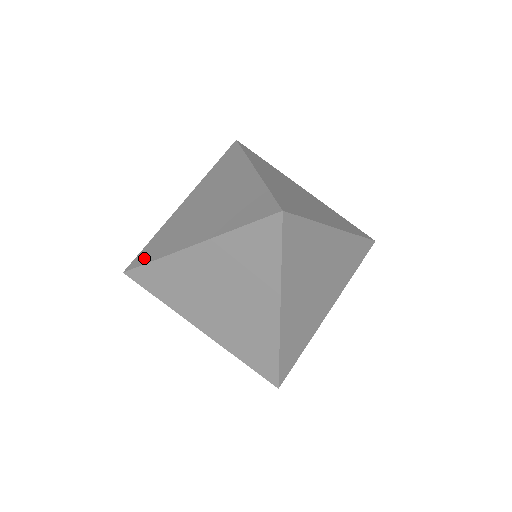
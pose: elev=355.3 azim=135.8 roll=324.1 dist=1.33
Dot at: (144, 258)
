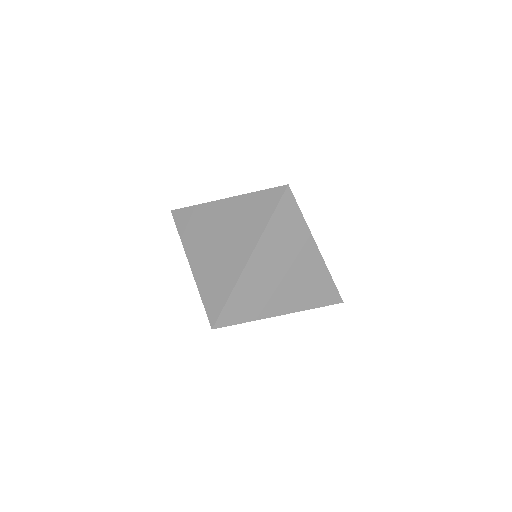
Dot at: occluded
